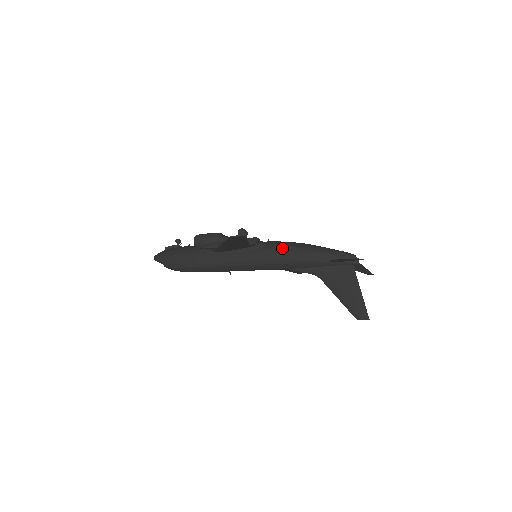
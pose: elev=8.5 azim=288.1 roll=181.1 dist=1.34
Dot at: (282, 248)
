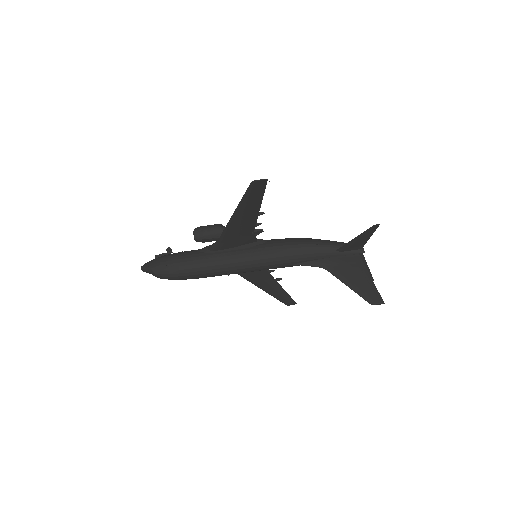
Dot at: (285, 241)
